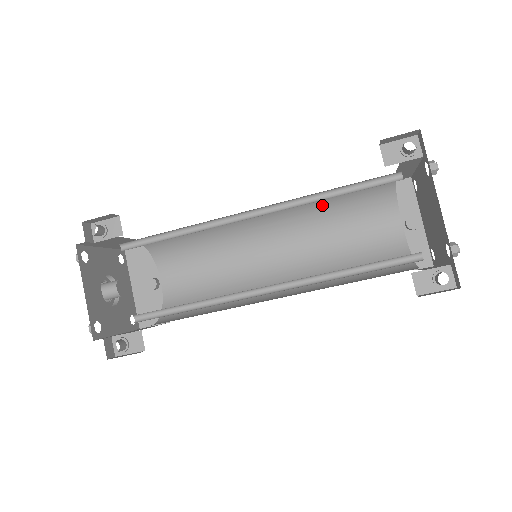
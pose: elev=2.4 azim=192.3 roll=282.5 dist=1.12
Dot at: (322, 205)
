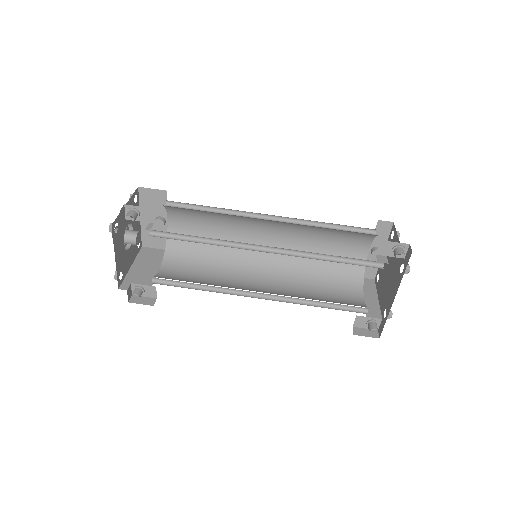
Dot at: (319, 227)
